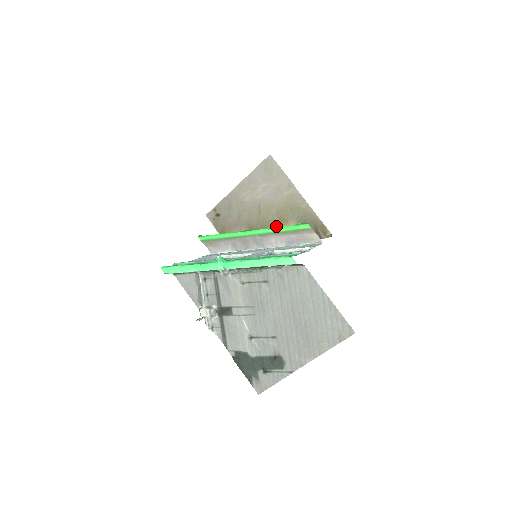
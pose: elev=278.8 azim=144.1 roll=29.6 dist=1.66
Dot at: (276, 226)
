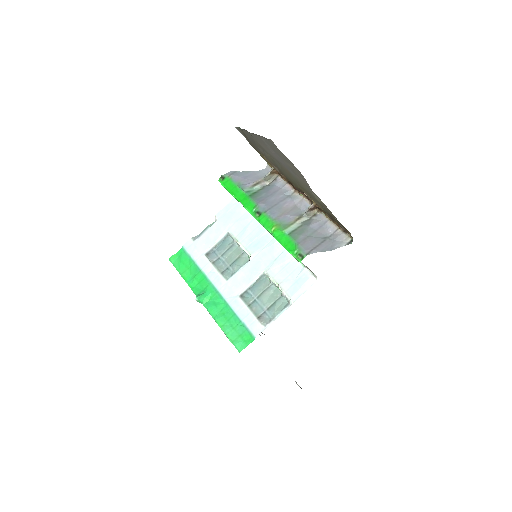
Dot at: (301, 189)
